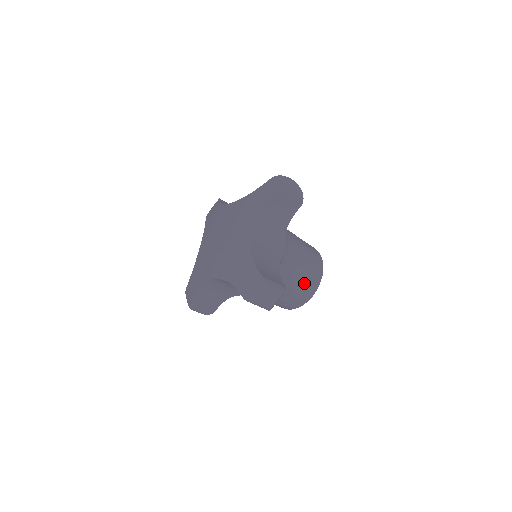
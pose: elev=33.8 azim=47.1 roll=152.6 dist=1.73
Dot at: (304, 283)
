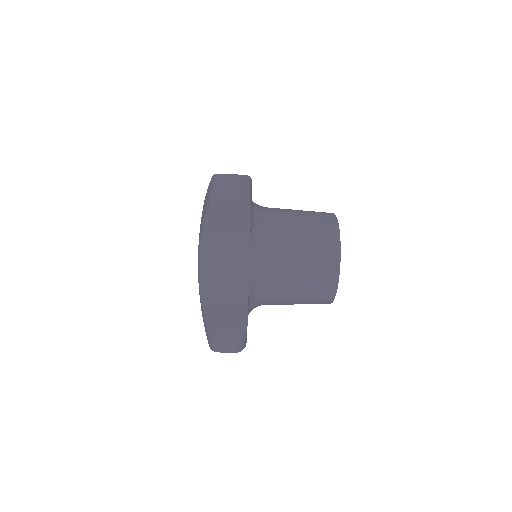
Dot at: (311, 287)
